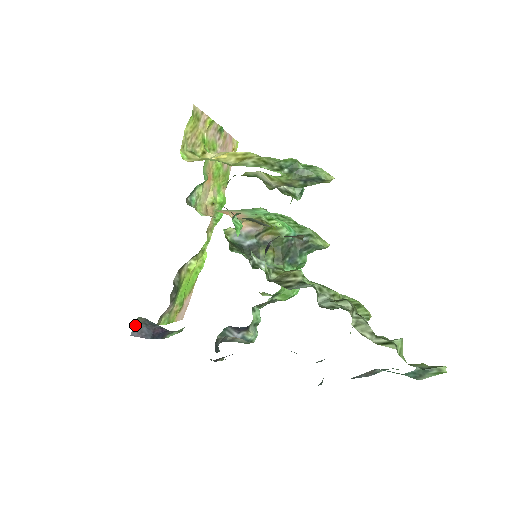
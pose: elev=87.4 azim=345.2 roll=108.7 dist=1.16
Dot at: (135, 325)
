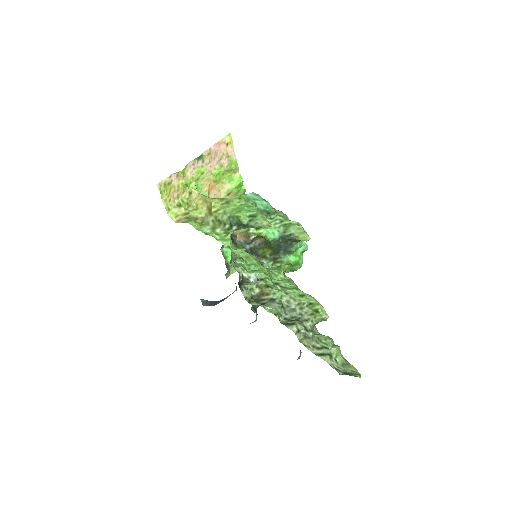
Dot at: (202, 301)
